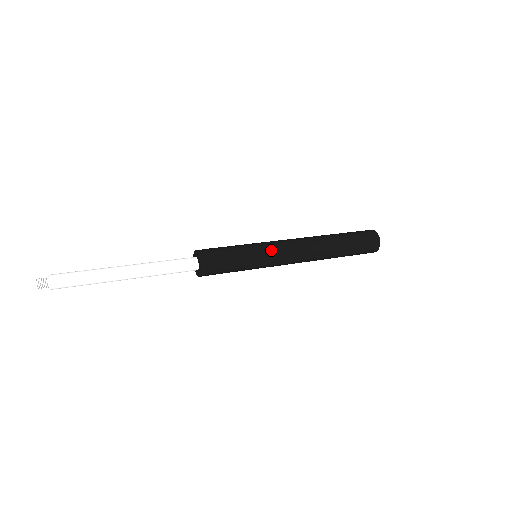
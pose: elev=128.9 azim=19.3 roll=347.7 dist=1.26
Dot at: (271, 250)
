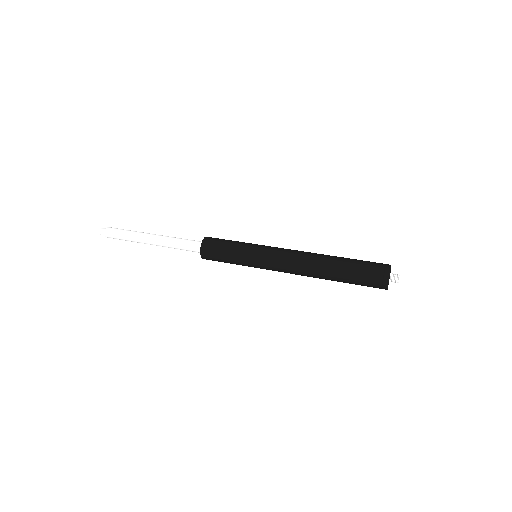
Dot at: (265, 249)
